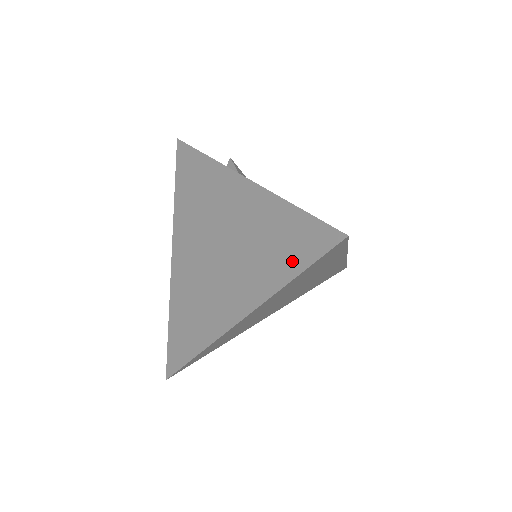
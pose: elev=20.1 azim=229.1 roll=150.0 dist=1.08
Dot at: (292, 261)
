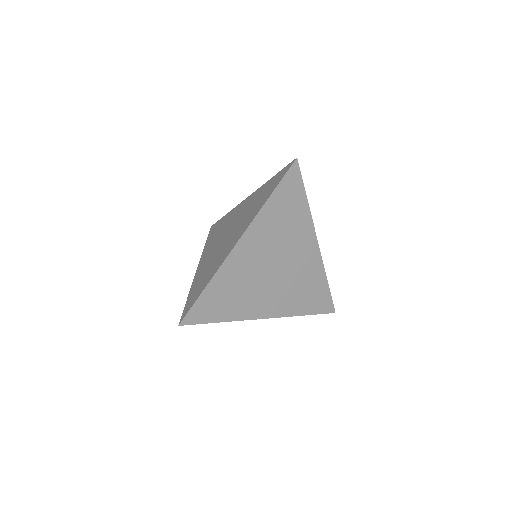
Dot at: (270, 191)
